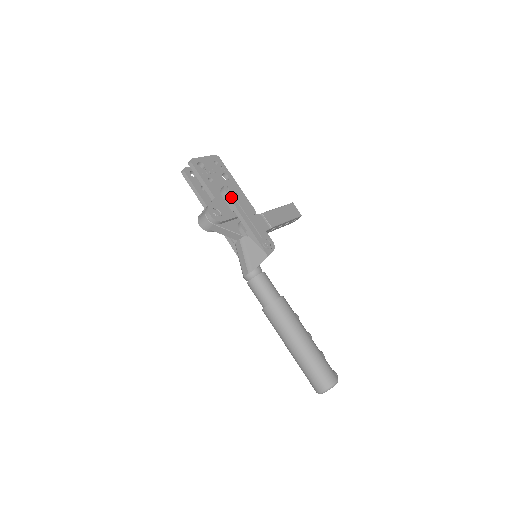
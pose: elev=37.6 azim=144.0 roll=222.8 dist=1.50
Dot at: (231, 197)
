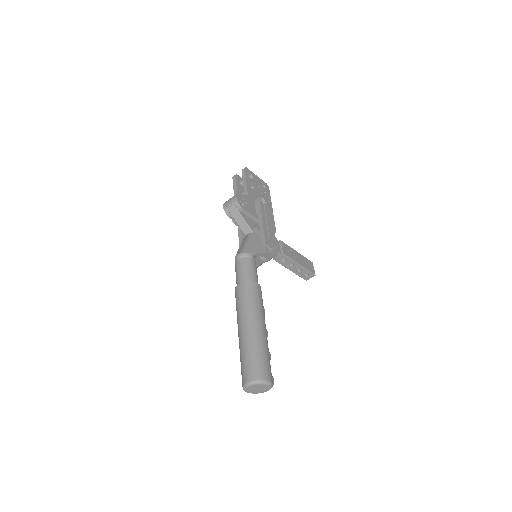
Dot at: (261, 203)
